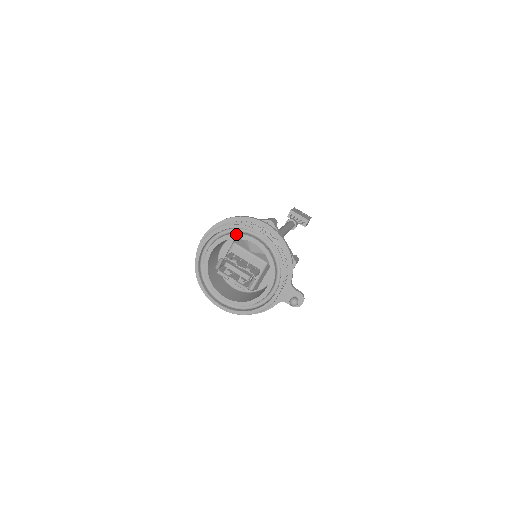
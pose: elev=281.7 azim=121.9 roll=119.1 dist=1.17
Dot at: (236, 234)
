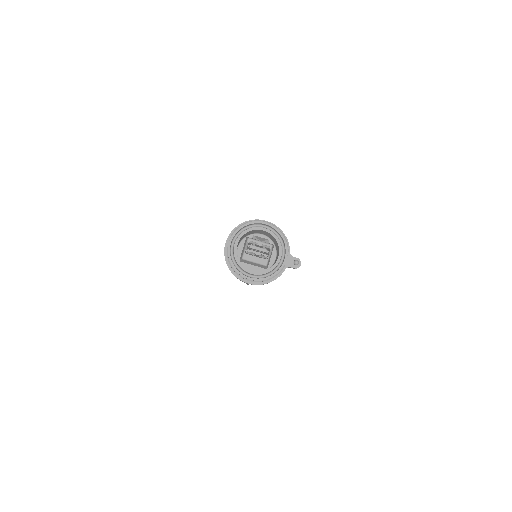
Dot at: (251, 228)
